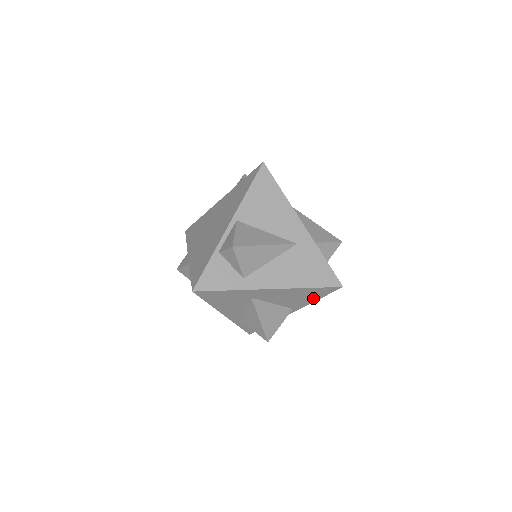
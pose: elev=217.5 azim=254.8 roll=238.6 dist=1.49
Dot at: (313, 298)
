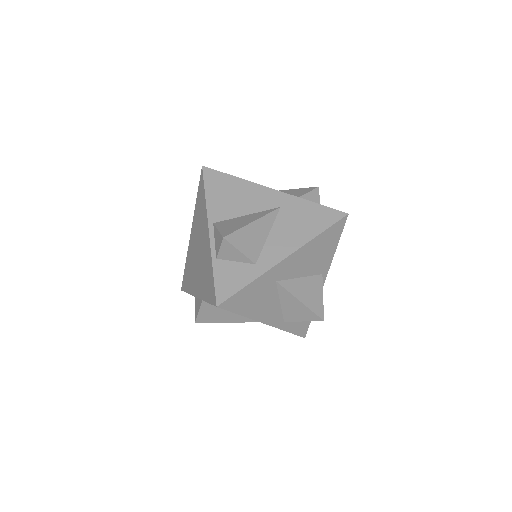
Dot at: (331, 247)
